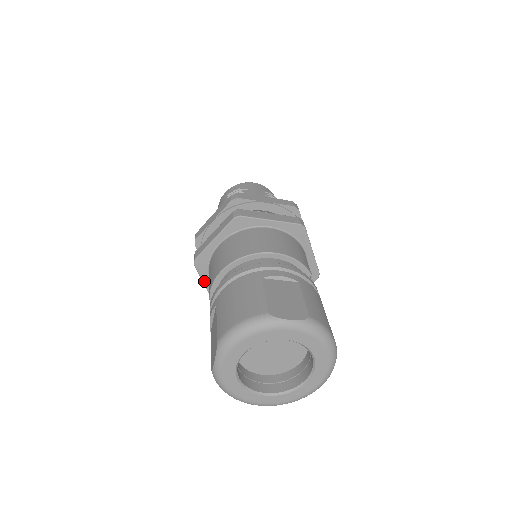
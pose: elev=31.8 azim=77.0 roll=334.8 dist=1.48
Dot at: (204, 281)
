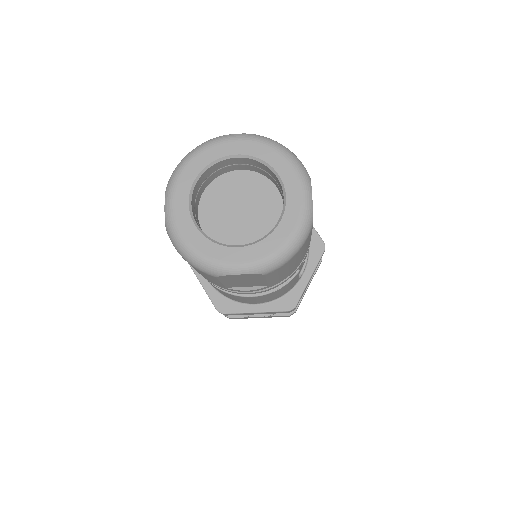
Dot at: (198, 276)
